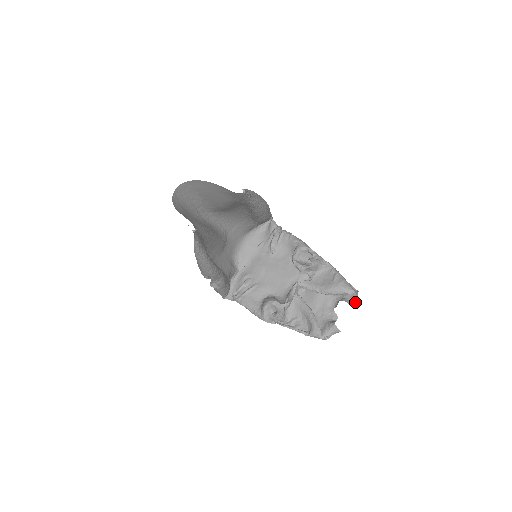
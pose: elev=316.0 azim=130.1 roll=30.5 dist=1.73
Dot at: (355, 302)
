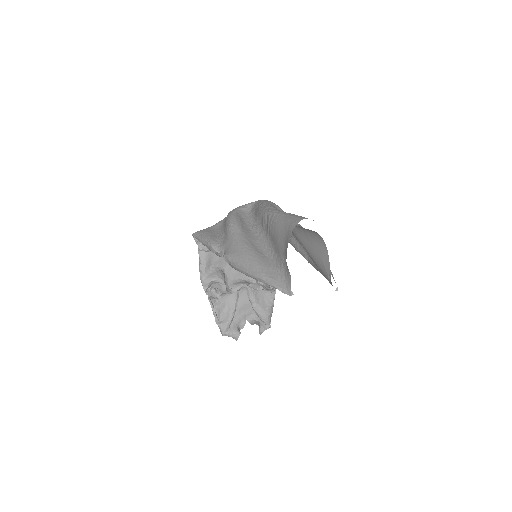
Dot at: (262, 332)
